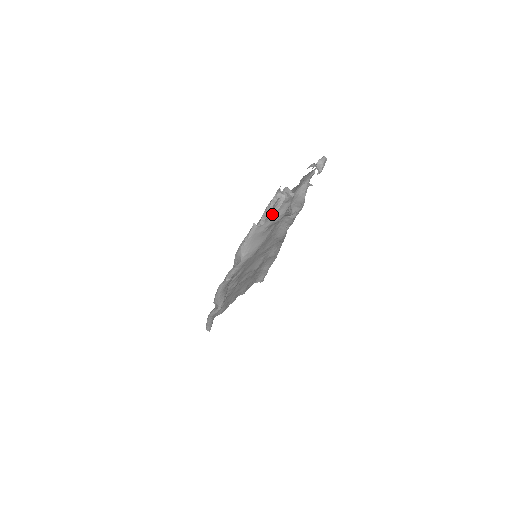
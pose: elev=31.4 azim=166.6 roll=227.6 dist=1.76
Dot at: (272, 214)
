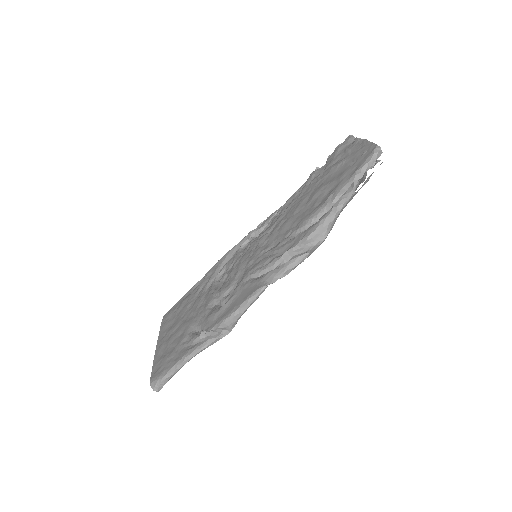
Dot at: occluded
